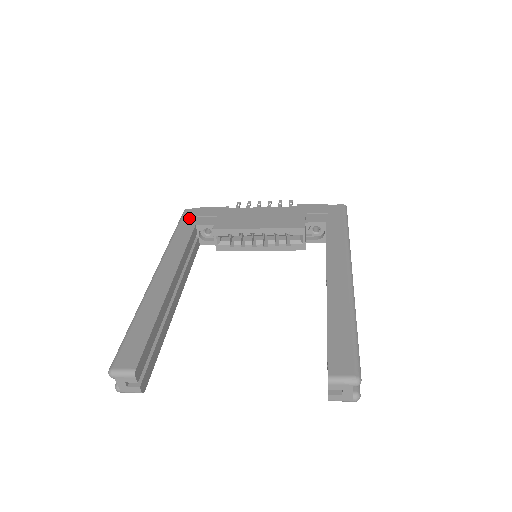
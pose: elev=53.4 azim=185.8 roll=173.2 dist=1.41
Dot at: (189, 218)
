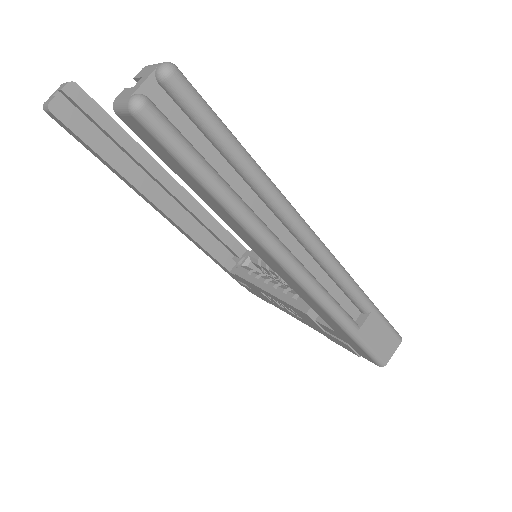
Dot at: occluded
